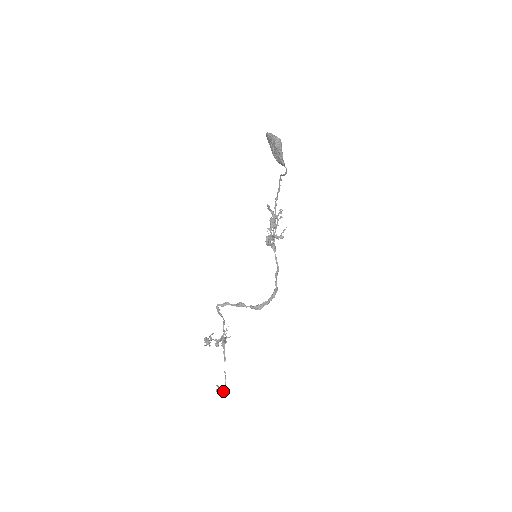
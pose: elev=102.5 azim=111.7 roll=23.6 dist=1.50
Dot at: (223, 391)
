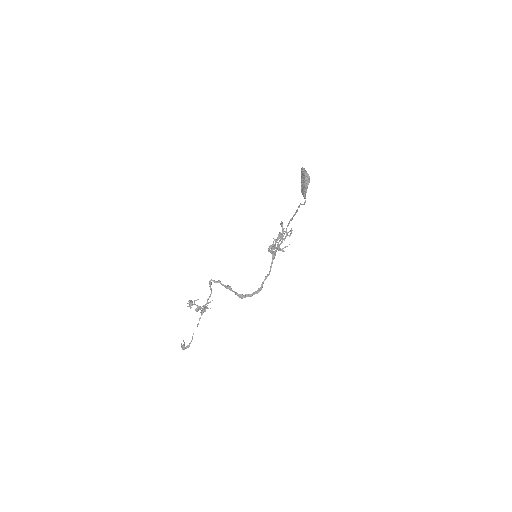
Dot at: (186, 347)
